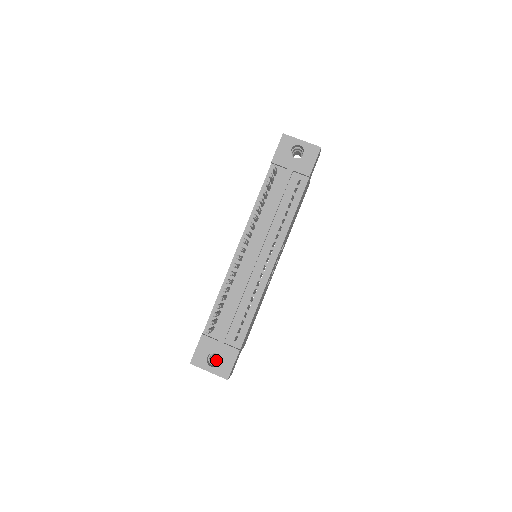
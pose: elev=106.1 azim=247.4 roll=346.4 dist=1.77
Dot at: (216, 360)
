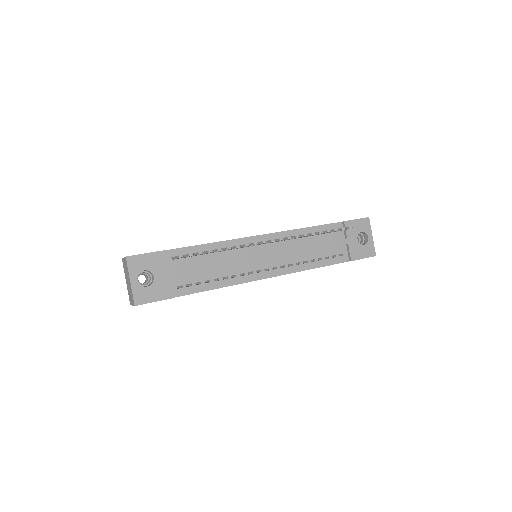
Dot at: occluded
